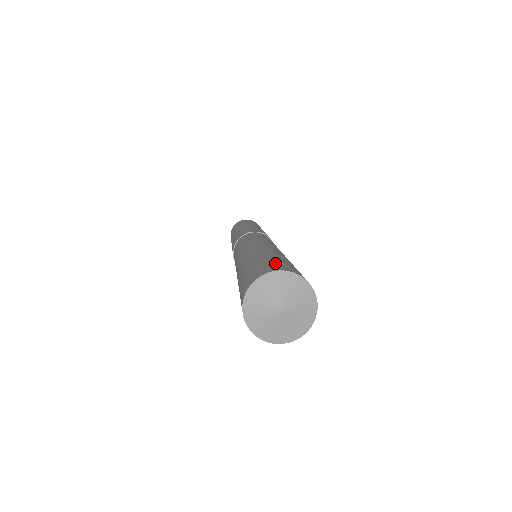
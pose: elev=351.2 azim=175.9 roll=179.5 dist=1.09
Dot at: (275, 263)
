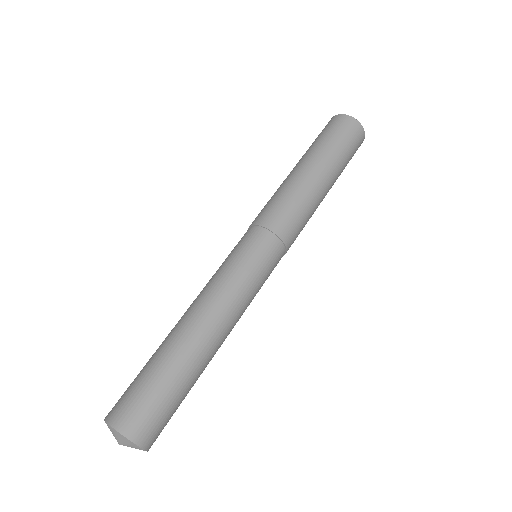
Dot at: (124, 395)
